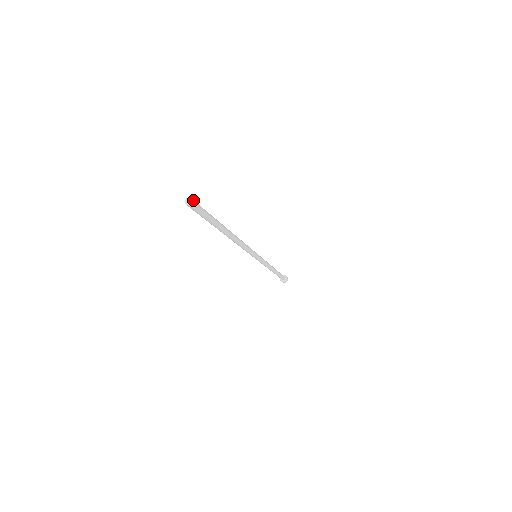
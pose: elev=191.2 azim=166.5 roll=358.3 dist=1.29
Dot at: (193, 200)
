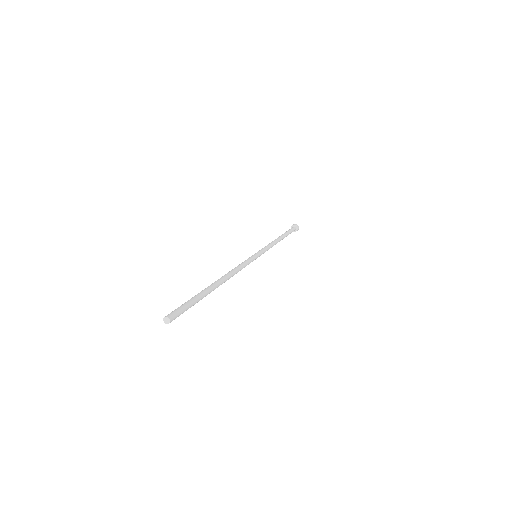
Dot at: (171, 317)
